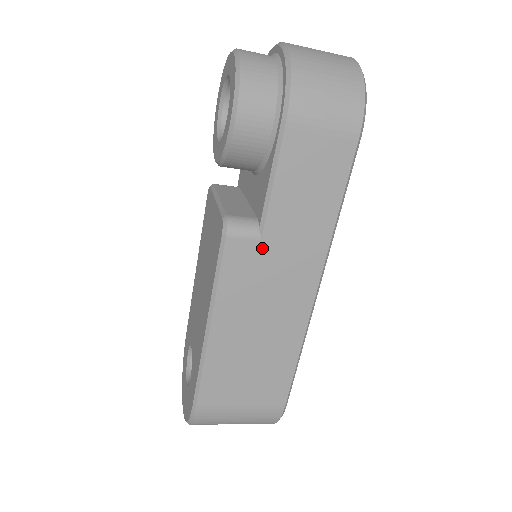
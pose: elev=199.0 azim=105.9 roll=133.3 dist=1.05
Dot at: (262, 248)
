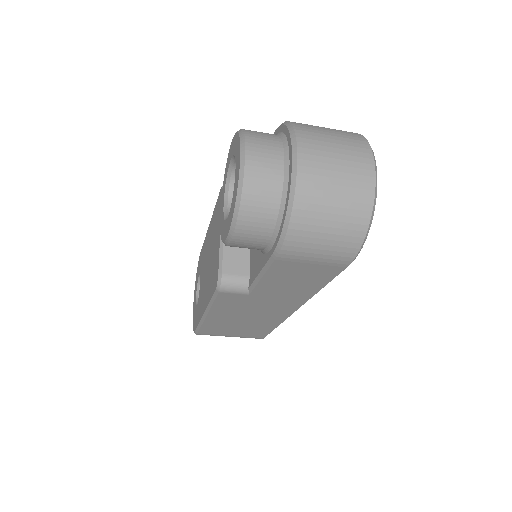
Dot at: (250, 297)
